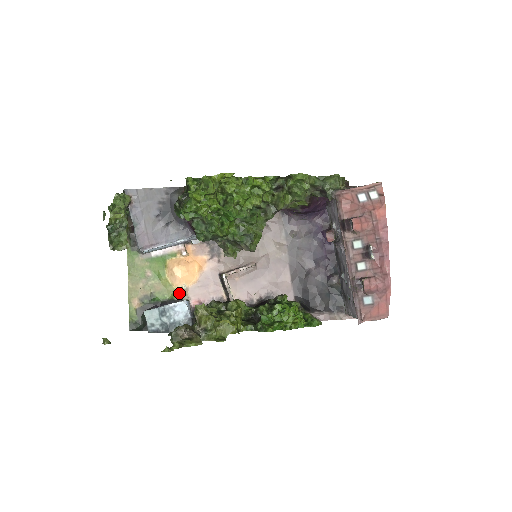
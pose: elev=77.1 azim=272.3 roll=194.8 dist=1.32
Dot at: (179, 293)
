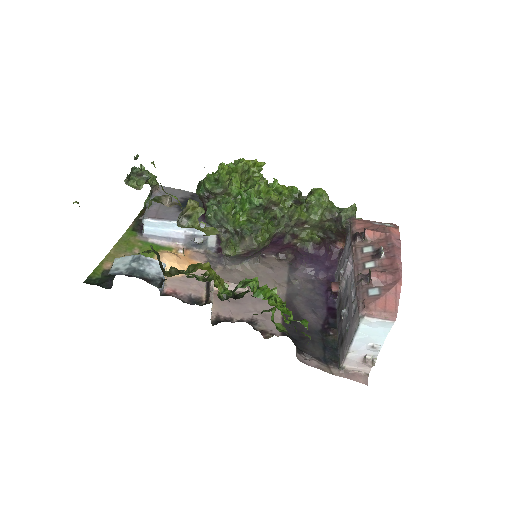
Dot at: occluded
